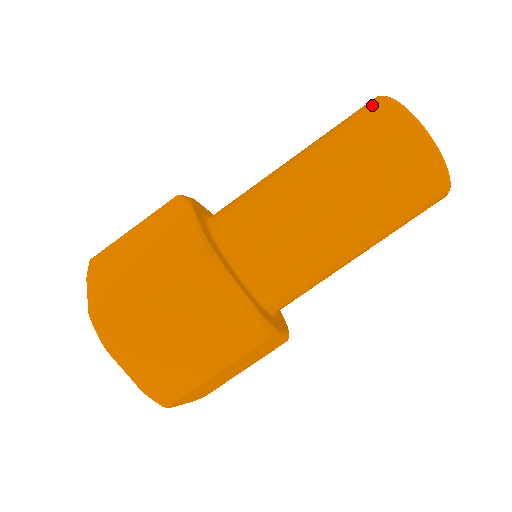
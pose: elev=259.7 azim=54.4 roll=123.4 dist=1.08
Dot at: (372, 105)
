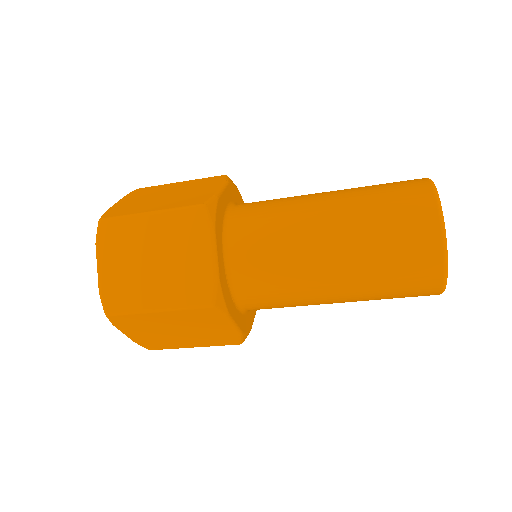
Dot at: (429, 281)
